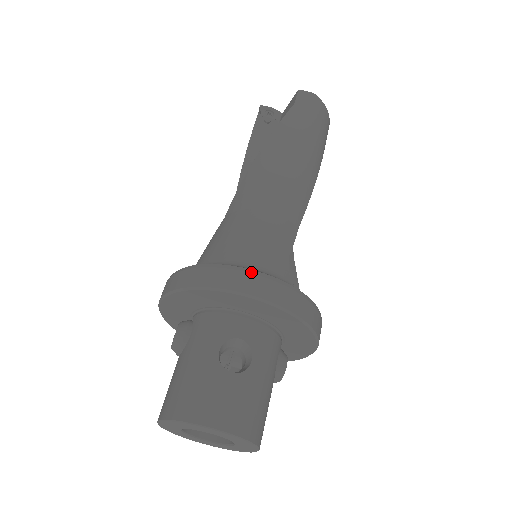
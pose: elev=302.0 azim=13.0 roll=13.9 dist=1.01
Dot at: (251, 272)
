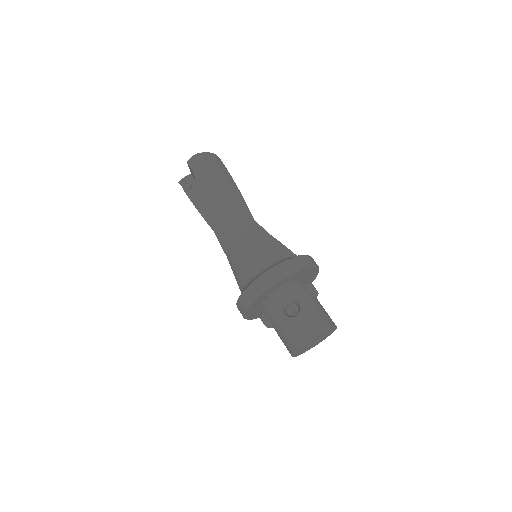
Dot at: (262, 276)
